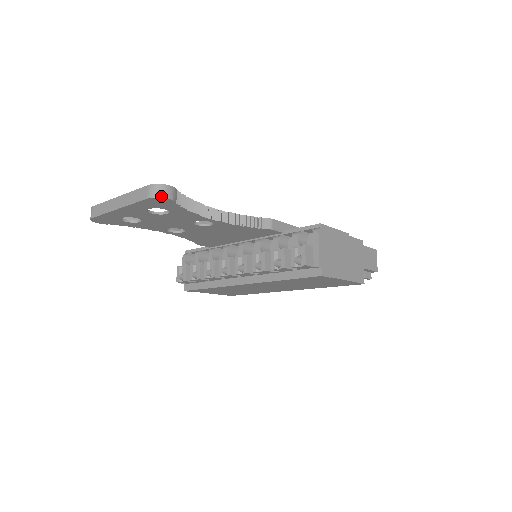
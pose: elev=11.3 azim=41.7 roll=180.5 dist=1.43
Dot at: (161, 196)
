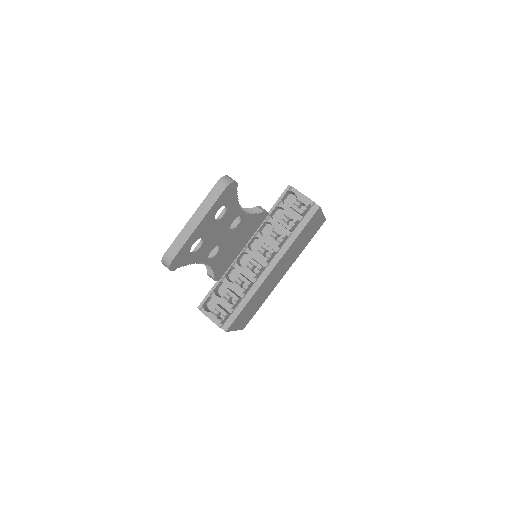
Dot at: (232, 181)
